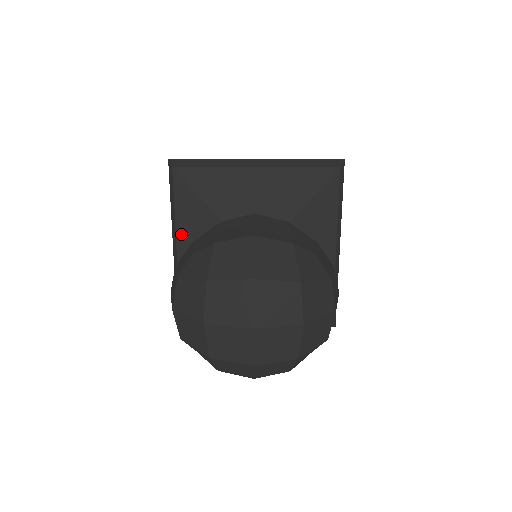
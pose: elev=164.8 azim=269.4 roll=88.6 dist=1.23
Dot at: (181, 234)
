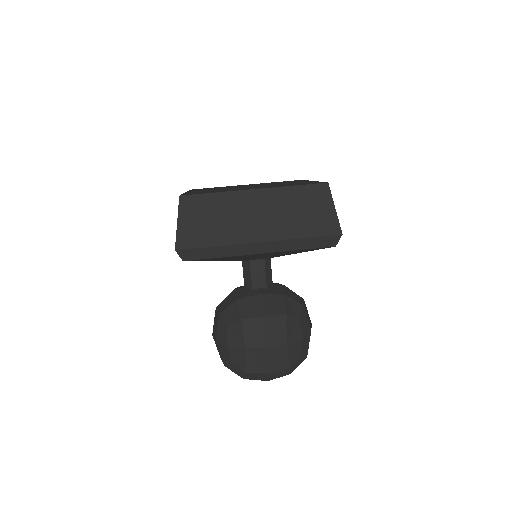
Dot at: occluded
